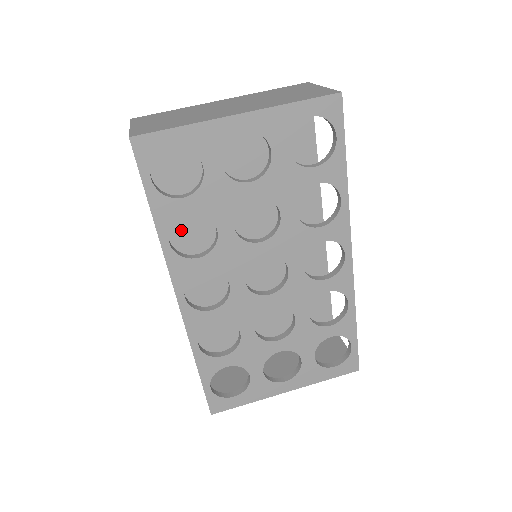
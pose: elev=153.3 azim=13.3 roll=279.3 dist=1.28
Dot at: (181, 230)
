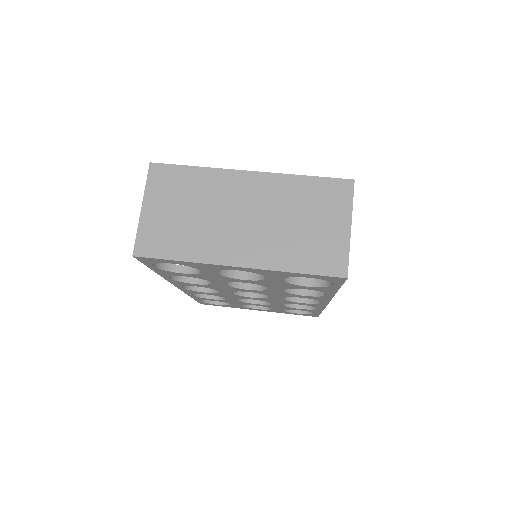
Dot at: occluded
